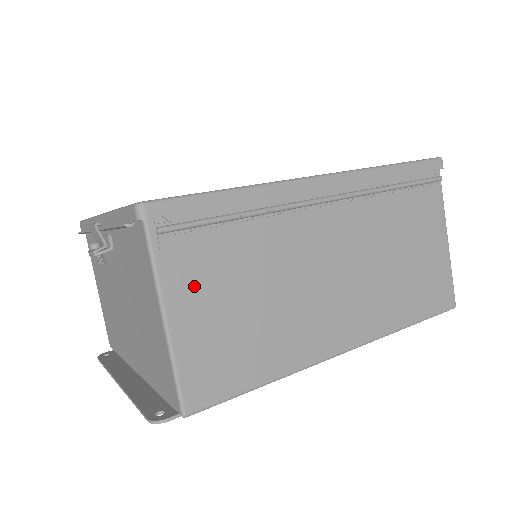
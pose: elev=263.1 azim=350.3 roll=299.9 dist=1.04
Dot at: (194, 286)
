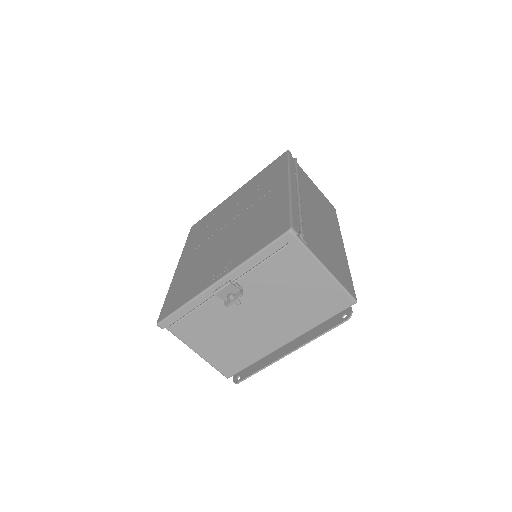
Dot at: (318, 251)
